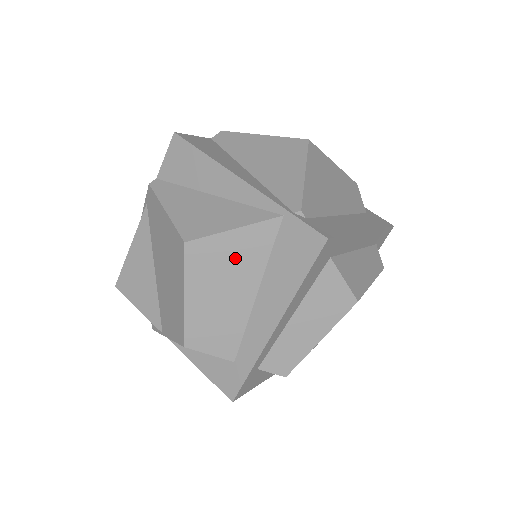
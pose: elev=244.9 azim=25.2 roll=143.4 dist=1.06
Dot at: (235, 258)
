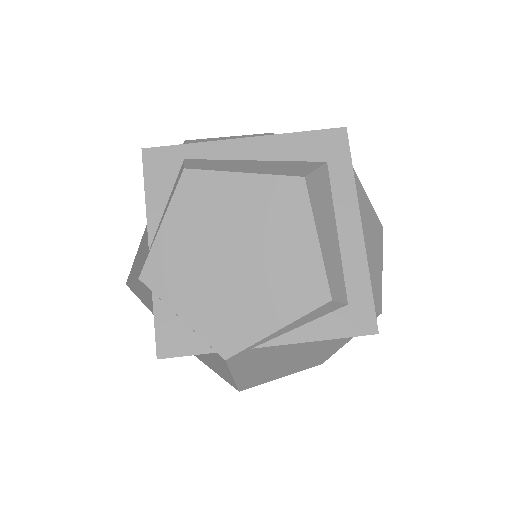
Dot at: occluded
